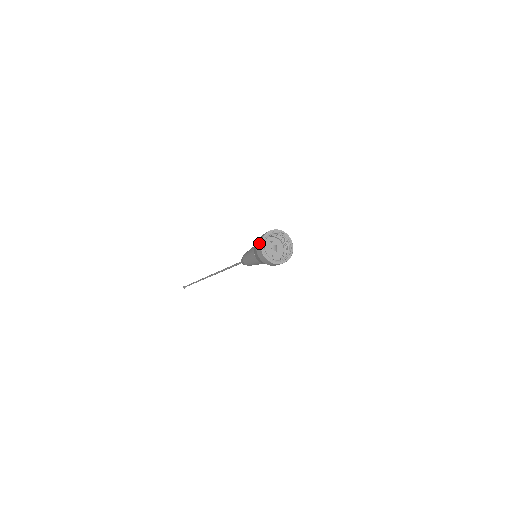
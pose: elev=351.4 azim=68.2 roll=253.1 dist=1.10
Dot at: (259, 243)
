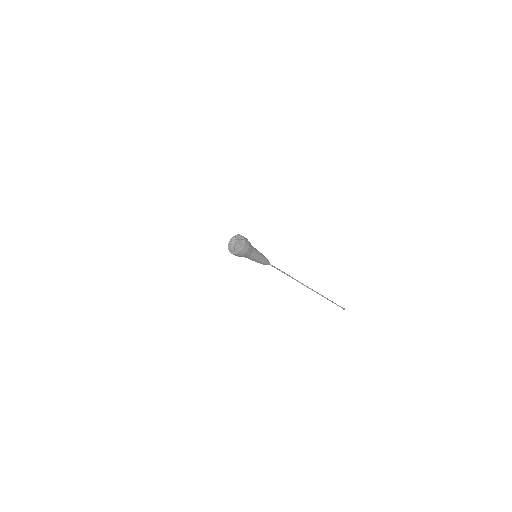
Dot at: (229, 247)
